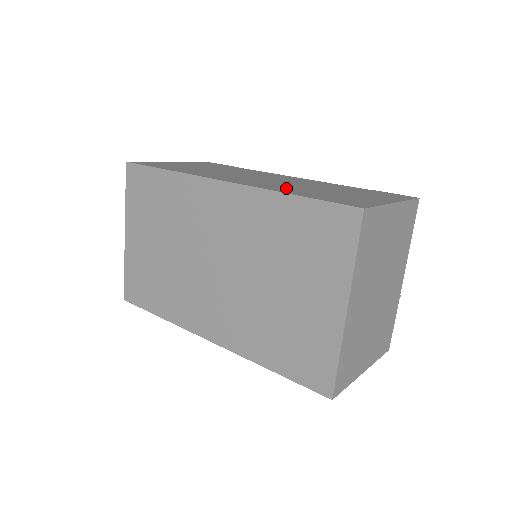
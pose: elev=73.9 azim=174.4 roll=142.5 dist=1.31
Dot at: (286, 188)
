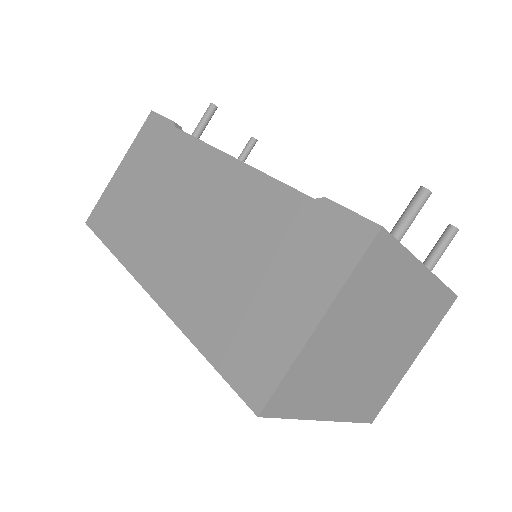
Dot at: (201, 301)
